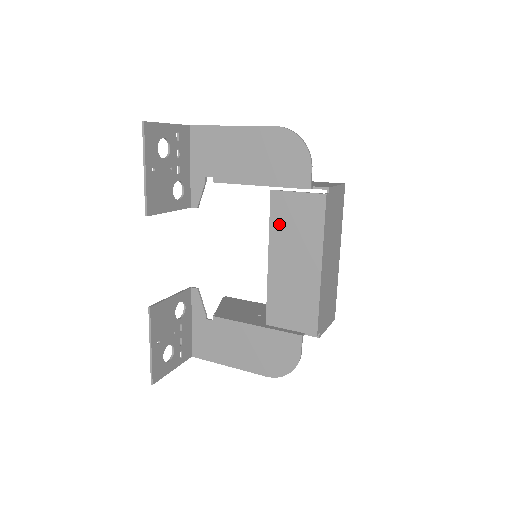
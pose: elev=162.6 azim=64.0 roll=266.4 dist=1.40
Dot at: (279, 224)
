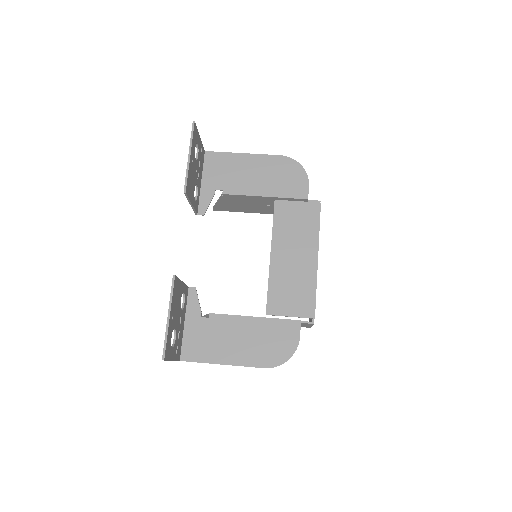
Dot at: (281, 226)
